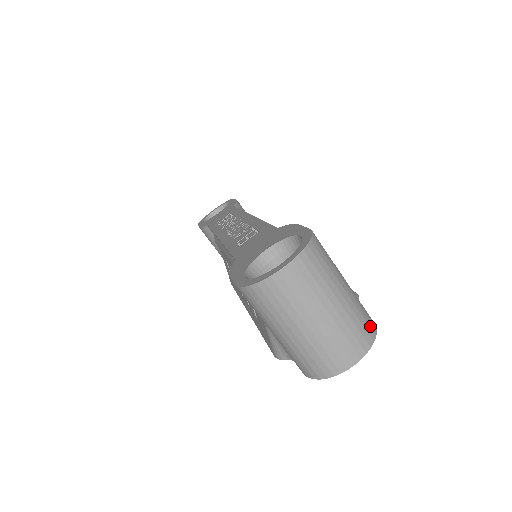
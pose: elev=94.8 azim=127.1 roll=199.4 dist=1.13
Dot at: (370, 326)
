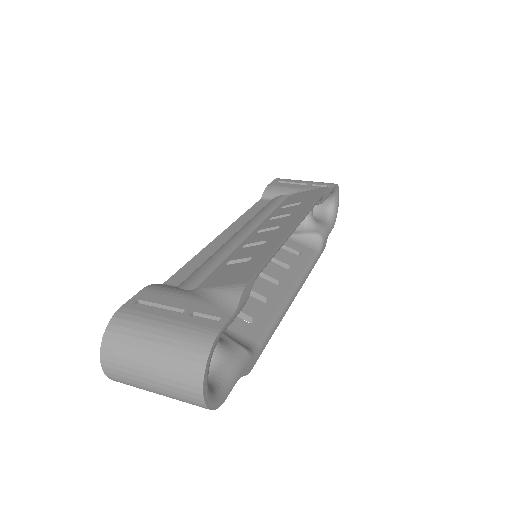
Dot at: (198, 352)
